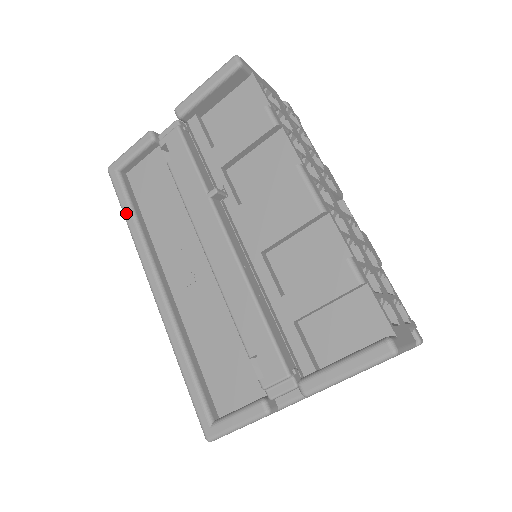
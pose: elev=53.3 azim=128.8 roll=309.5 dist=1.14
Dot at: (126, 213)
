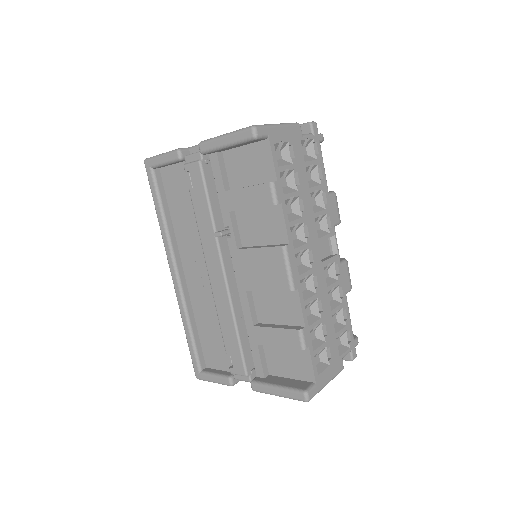
Dot at: (157, 209)
